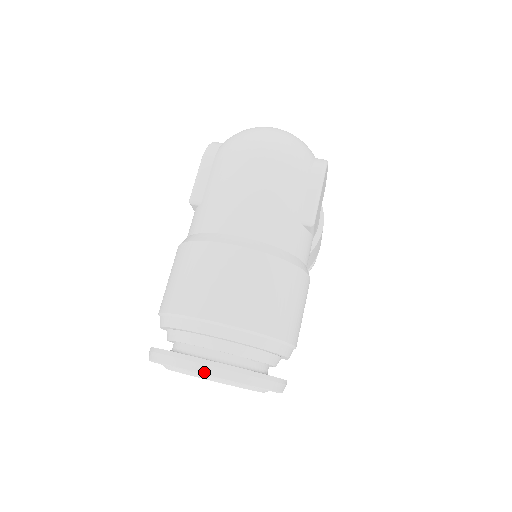
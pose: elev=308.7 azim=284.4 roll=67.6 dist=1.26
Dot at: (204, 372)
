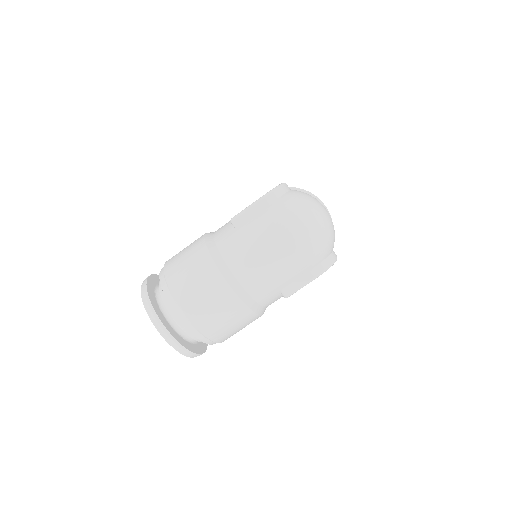
Dot at: (160, 331)
